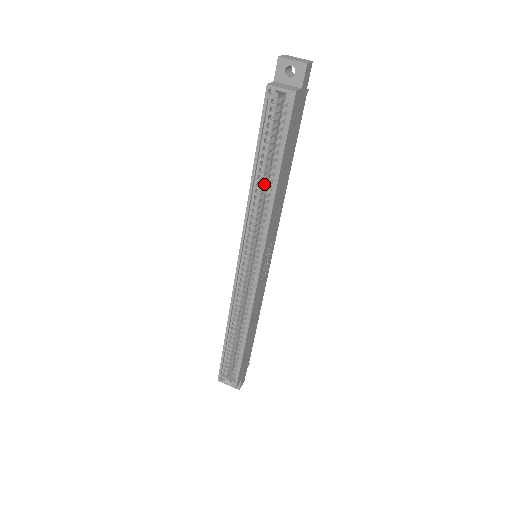
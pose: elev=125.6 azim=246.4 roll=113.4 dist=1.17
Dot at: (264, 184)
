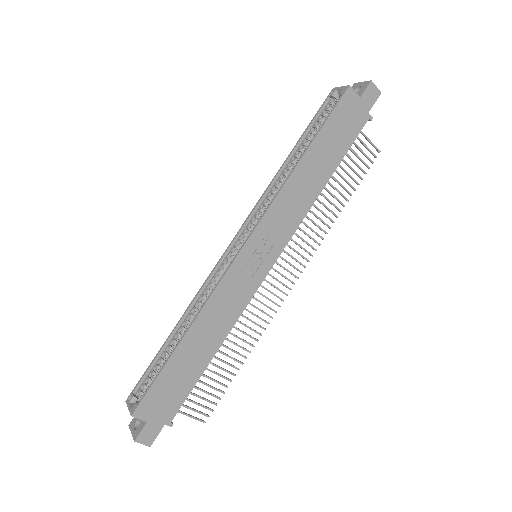
Dot at: occluded
